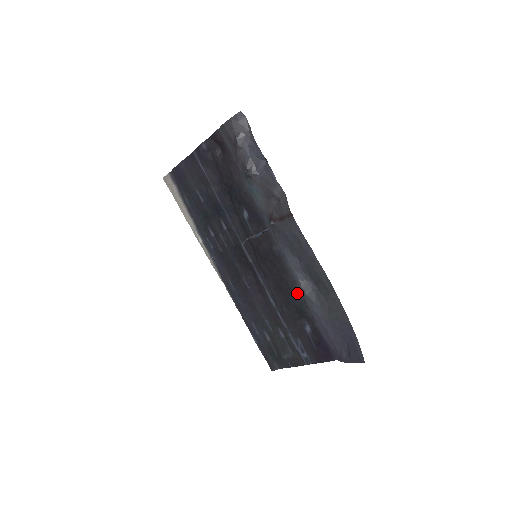
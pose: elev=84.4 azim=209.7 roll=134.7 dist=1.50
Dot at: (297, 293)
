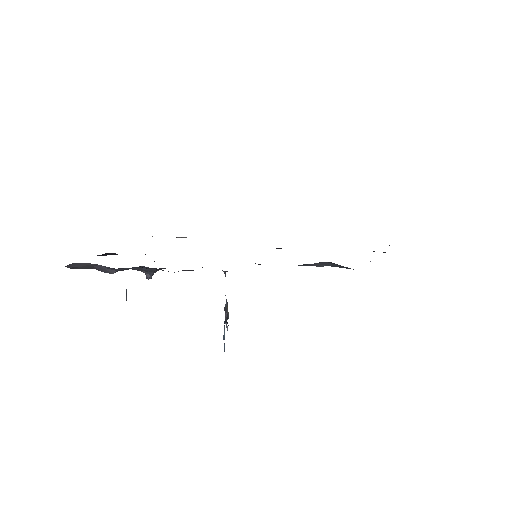
Dot at: occluded
